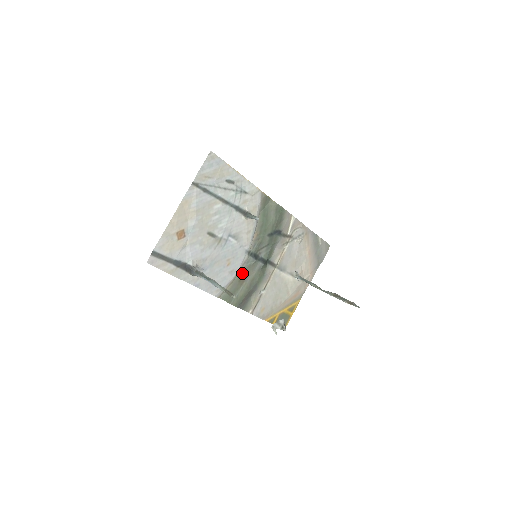
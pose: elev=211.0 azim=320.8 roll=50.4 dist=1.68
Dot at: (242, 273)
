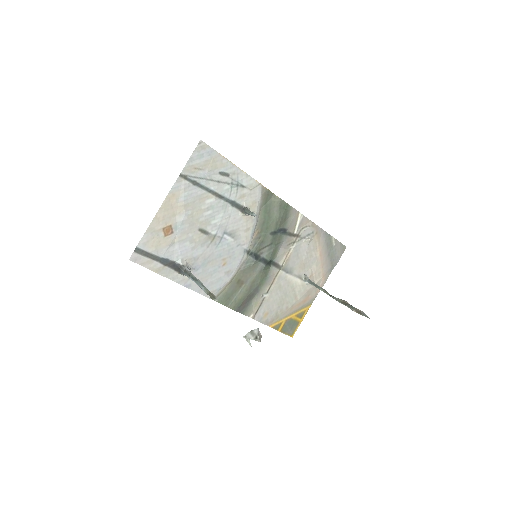
Dot at: (241, 274)
